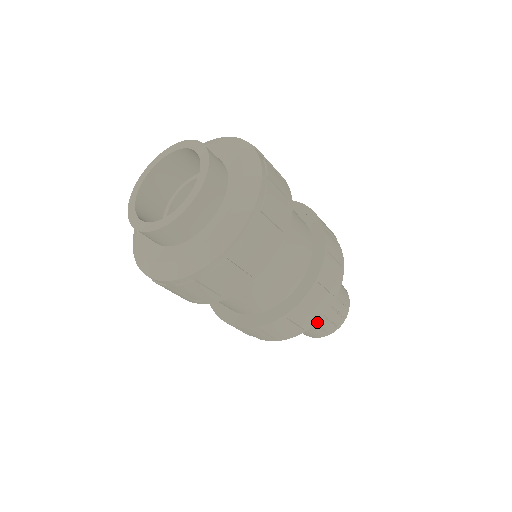
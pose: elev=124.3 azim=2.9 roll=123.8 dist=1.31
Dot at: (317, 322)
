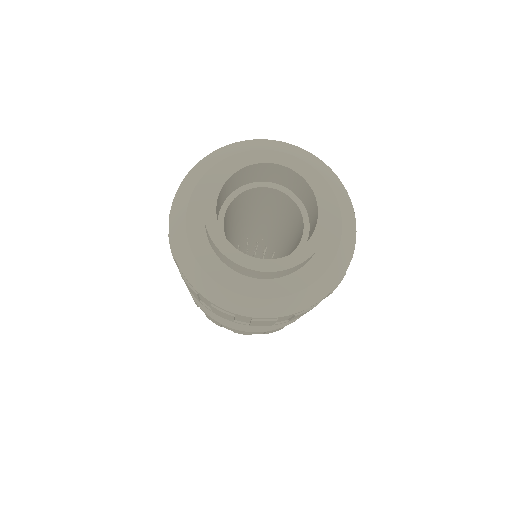
Dot at: occluded
